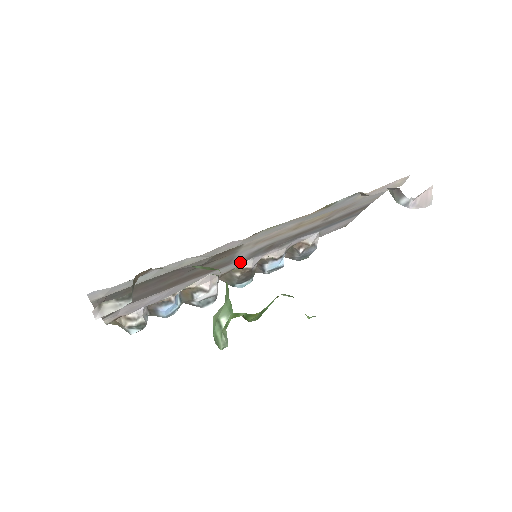
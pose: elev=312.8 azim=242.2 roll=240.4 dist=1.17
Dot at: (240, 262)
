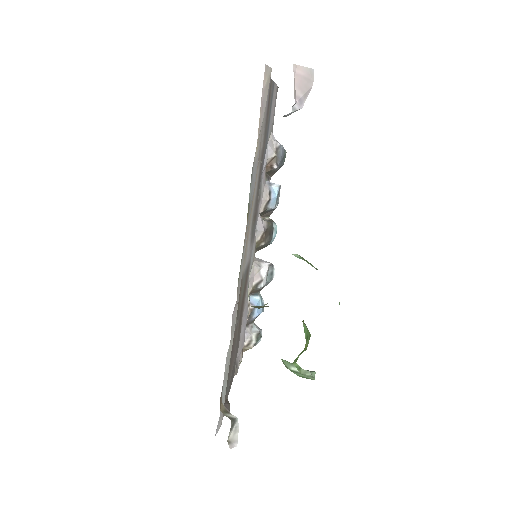
Dot at: (253, 245)
